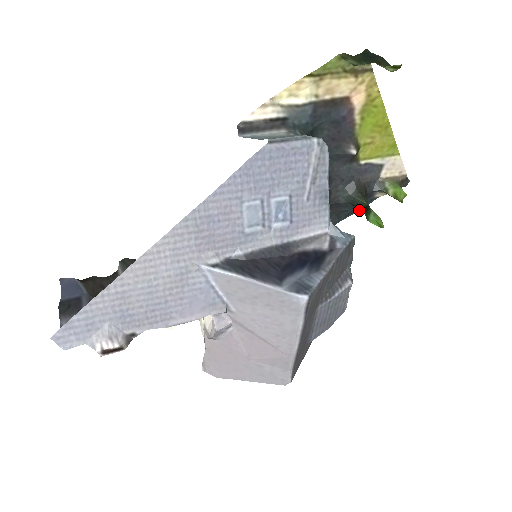
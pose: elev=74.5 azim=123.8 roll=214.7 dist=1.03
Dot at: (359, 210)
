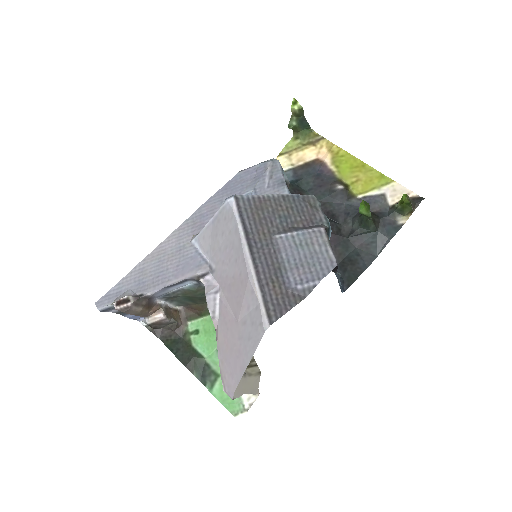
Dot at: (389, 241)
